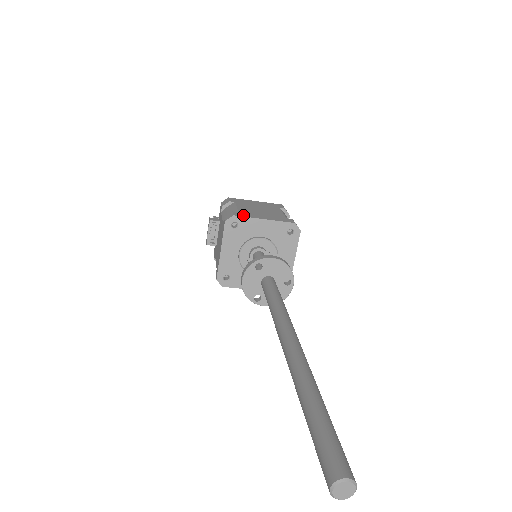
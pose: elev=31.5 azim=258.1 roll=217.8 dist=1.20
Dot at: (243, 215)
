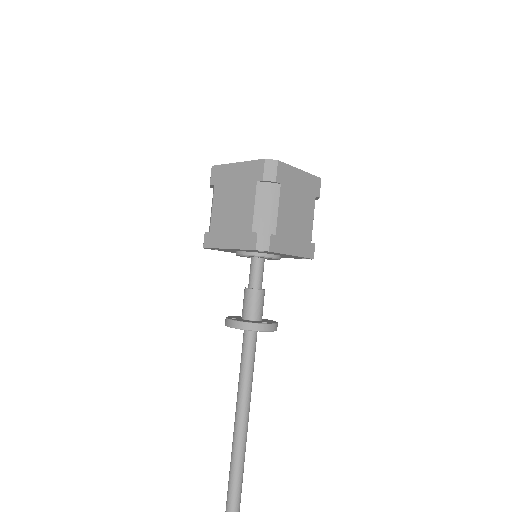
Dot at: (211, 243)
